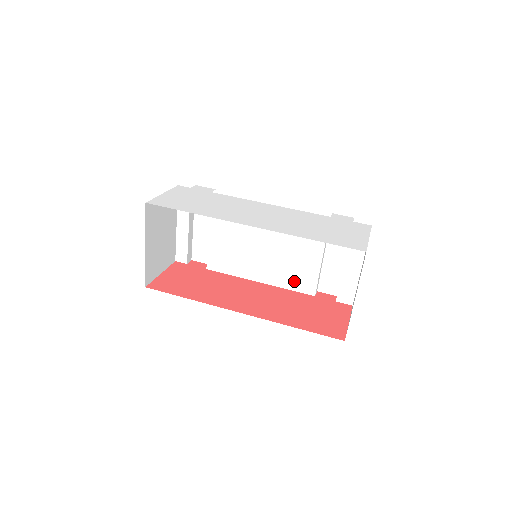
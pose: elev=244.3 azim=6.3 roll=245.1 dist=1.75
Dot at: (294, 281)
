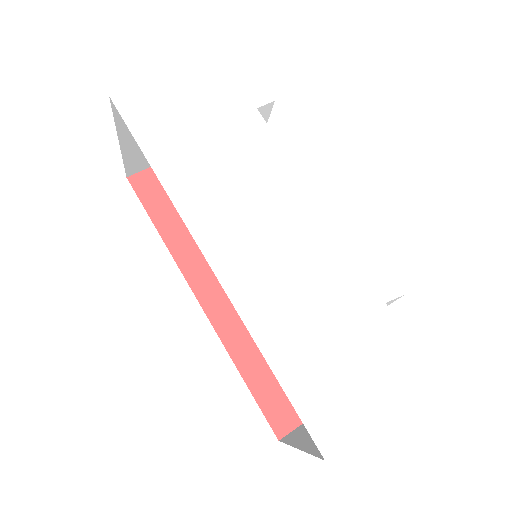
Dot at: occluded
